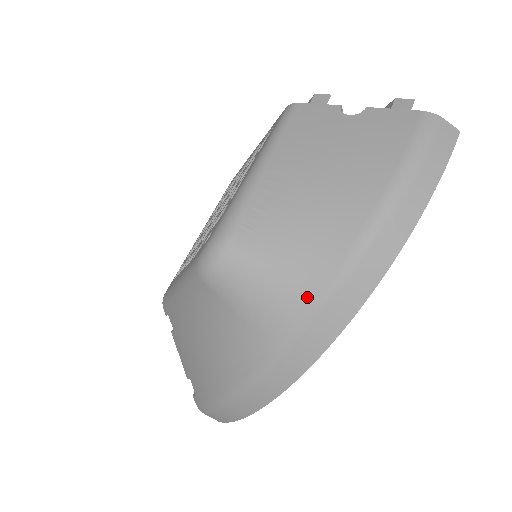
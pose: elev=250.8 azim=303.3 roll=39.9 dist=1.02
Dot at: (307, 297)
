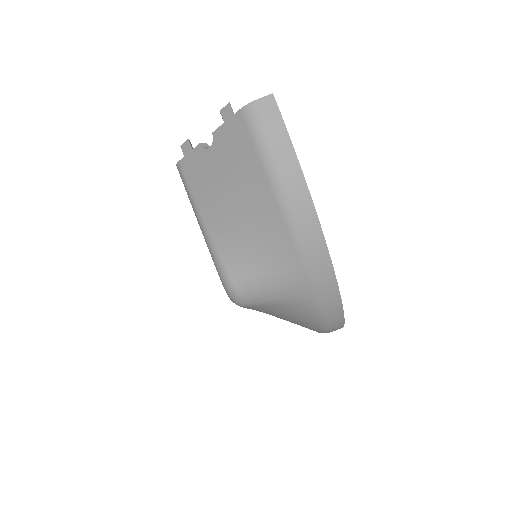
Dot at: (296, 272)
